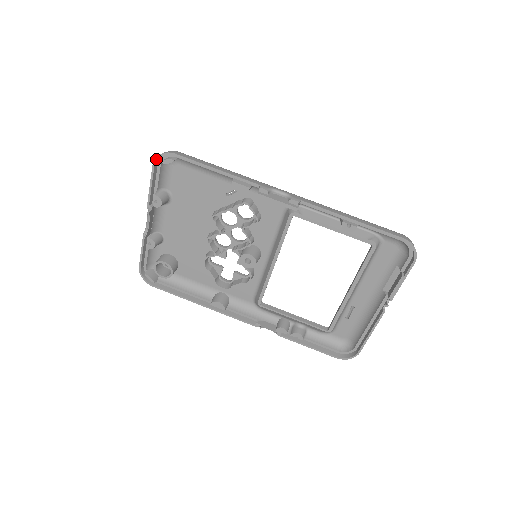
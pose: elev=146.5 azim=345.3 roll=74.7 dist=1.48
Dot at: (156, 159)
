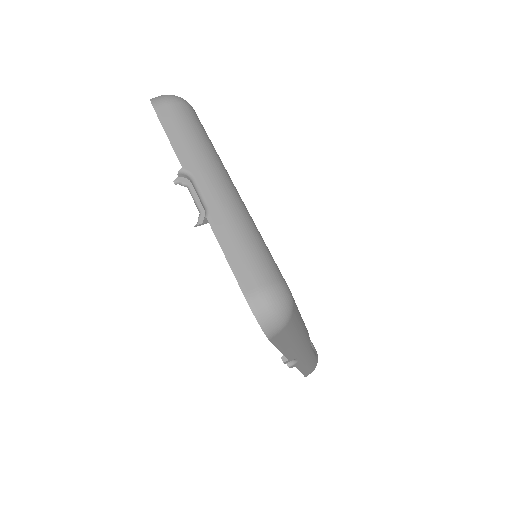
Dot at: (252, 311)
